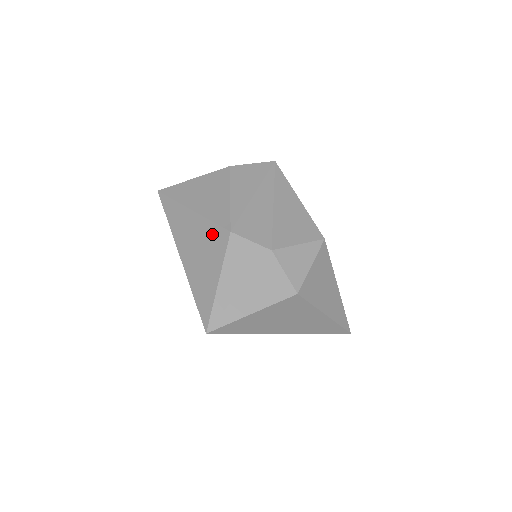
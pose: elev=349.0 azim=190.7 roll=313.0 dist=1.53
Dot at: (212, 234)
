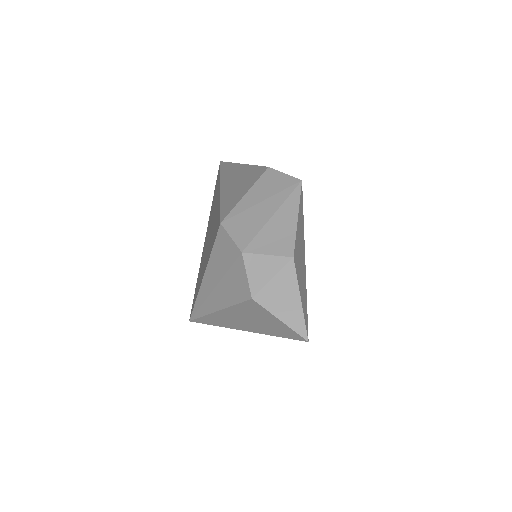
Dot at: (217, 220)
